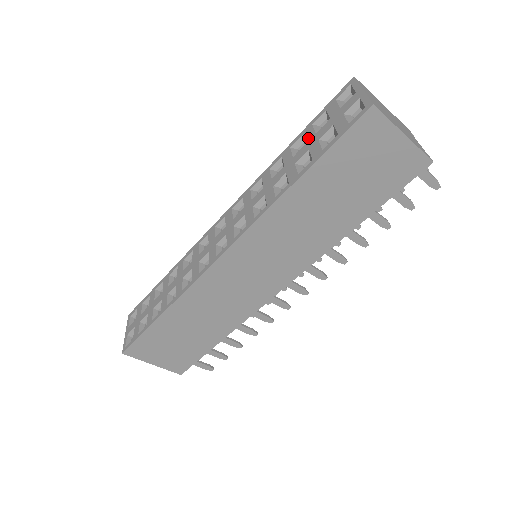
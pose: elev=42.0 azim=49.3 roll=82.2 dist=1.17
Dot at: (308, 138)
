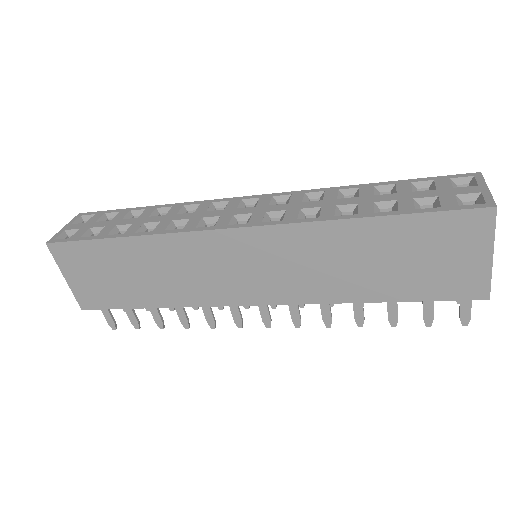
Dot at: (401, 190)
